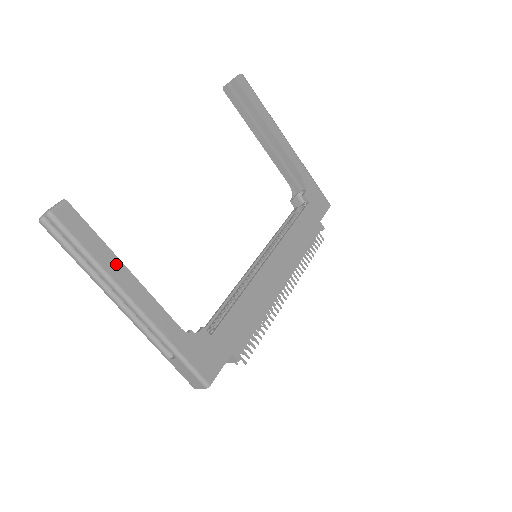
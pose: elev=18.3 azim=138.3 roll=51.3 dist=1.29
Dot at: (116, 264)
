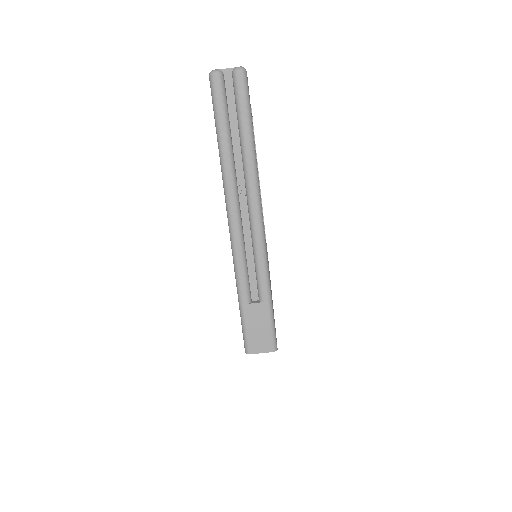
Dot at: occluded
